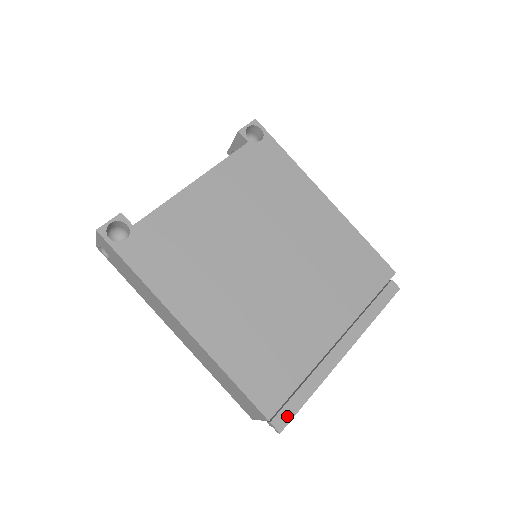
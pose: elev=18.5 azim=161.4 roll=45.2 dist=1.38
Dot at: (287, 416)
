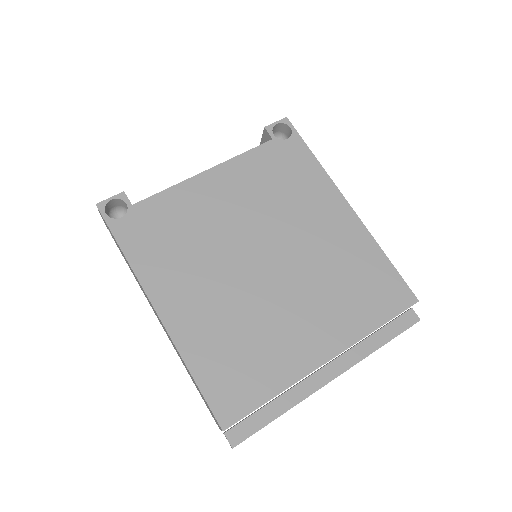
Dot at: (245, 431)
